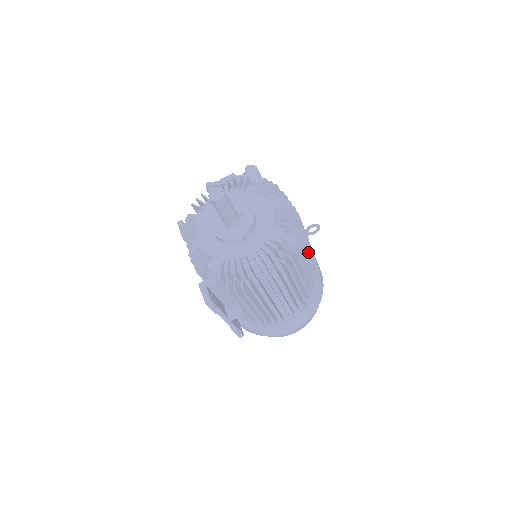
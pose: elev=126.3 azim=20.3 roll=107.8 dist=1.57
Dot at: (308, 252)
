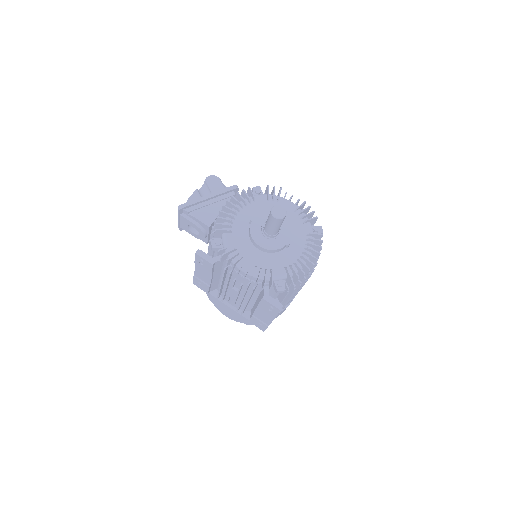
Dot at: occluded
